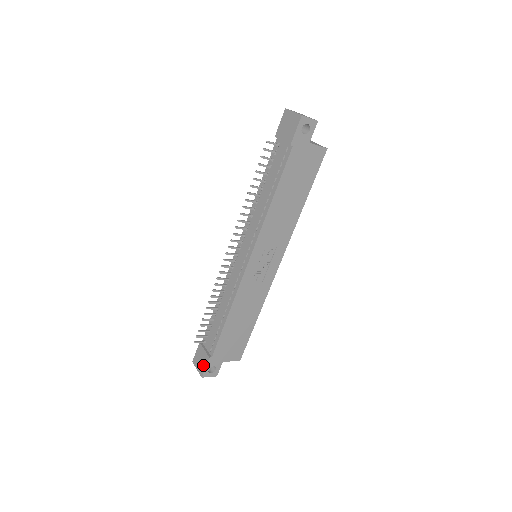
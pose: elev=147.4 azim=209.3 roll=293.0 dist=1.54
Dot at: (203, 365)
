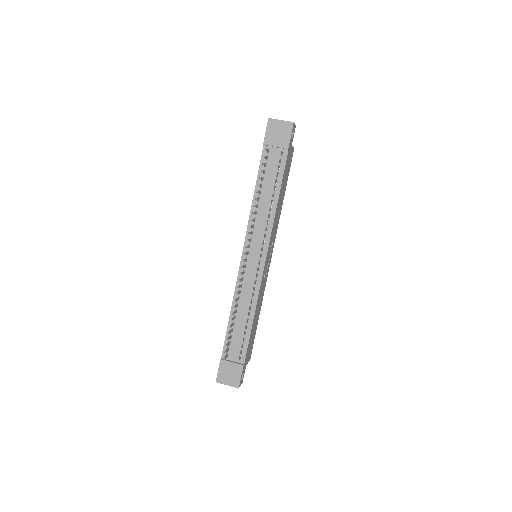
Dot at: (236, 376)
